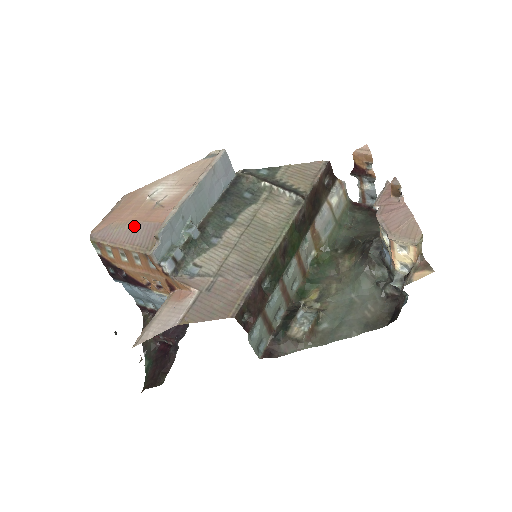
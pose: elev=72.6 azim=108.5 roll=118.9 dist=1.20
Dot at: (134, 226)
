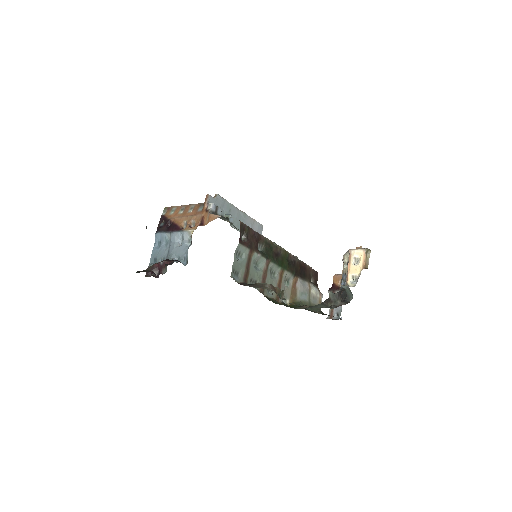
Dot at: occluded
